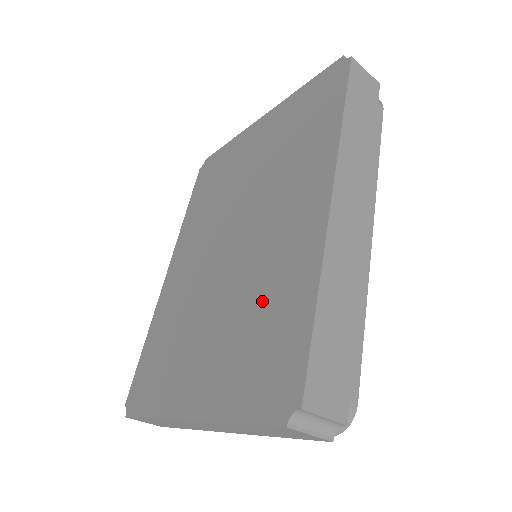
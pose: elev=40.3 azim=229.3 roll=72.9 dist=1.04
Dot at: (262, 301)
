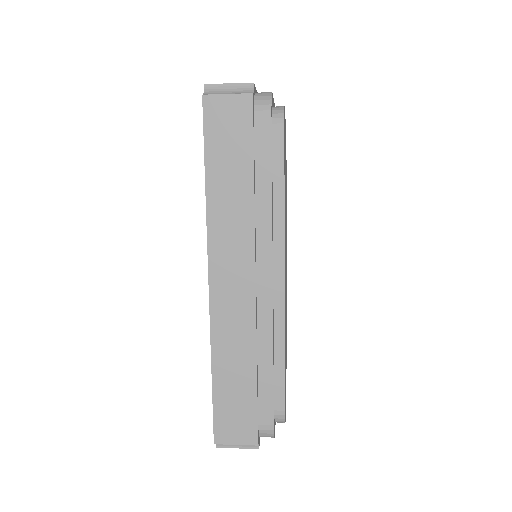
Dot at: occluded
